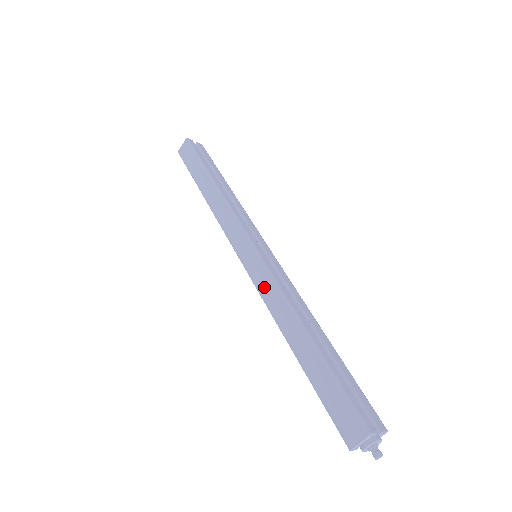
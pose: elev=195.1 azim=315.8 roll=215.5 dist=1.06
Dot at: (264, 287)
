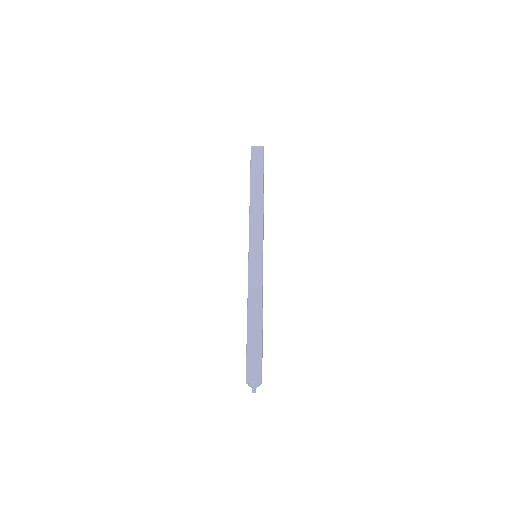
Dot at: (254, 279)
